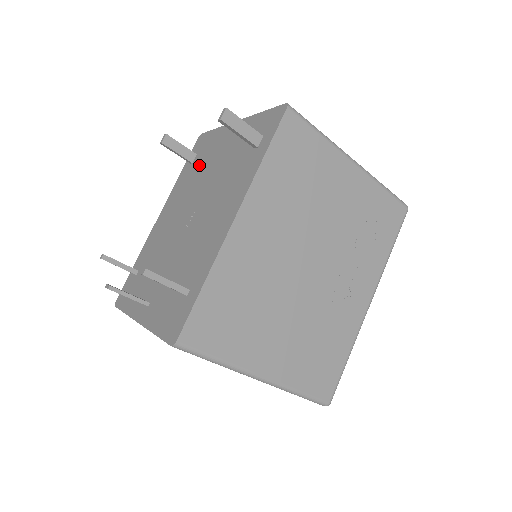
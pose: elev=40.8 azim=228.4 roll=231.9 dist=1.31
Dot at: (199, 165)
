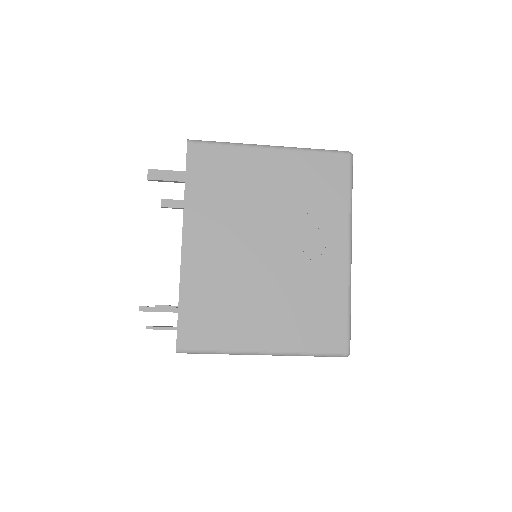
Dot at: occluded
